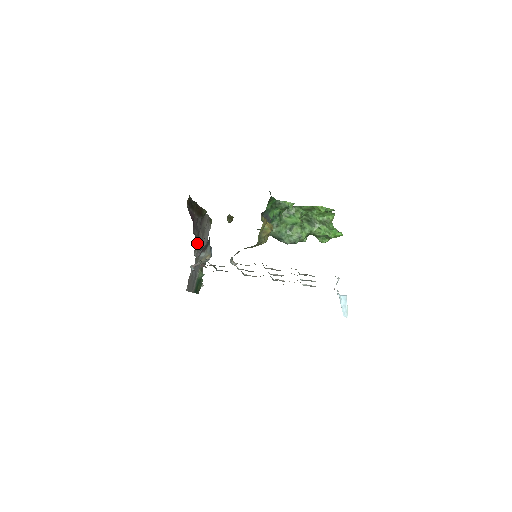
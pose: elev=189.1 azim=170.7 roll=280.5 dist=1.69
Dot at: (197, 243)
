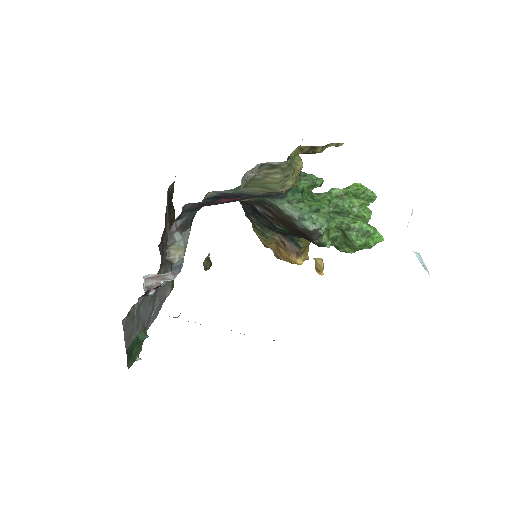
Dot at: occluded
